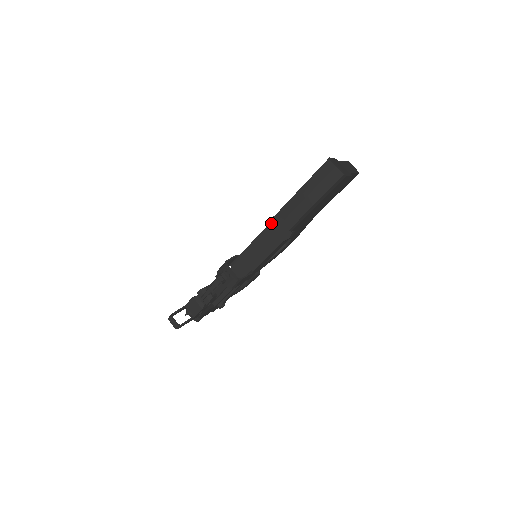
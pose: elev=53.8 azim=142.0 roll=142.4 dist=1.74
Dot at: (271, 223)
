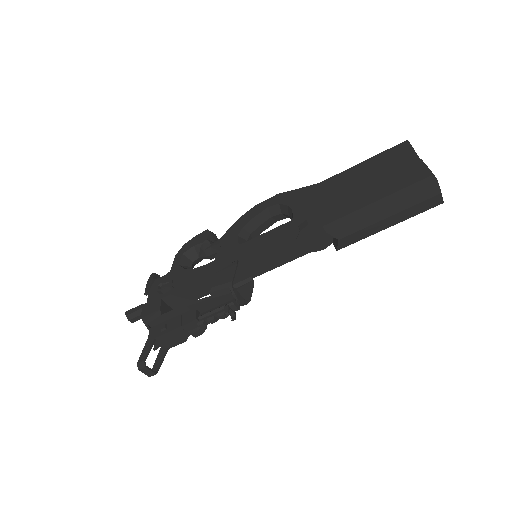
Dot at: (305, 231)
